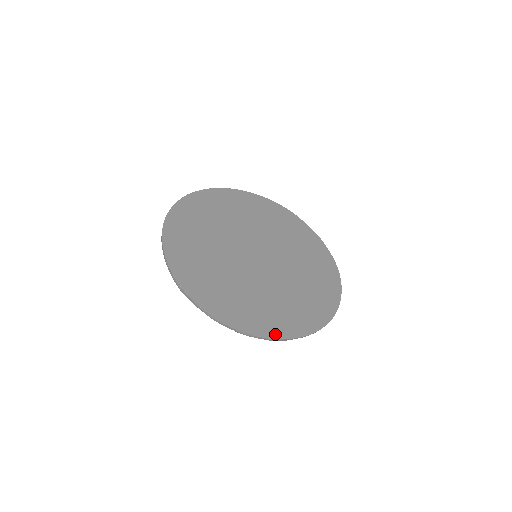
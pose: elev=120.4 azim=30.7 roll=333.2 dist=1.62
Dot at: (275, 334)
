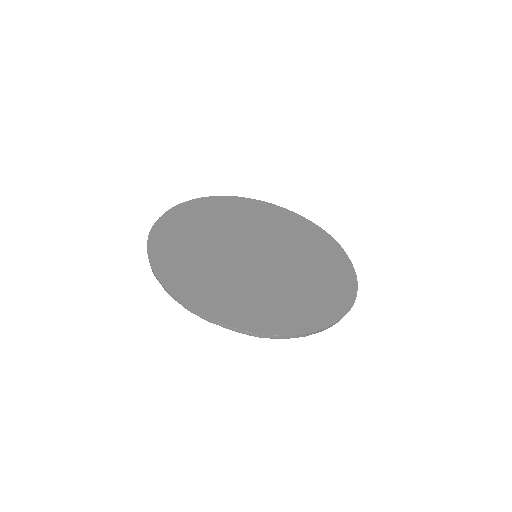
Dot at: (199, 308)
